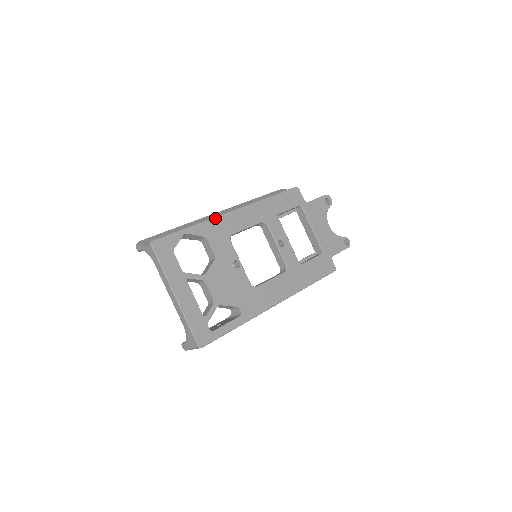
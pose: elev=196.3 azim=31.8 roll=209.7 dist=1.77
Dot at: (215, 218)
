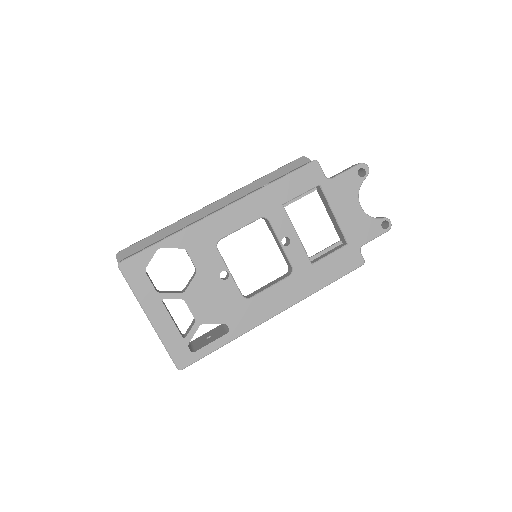
Dot at: (197, 223)
